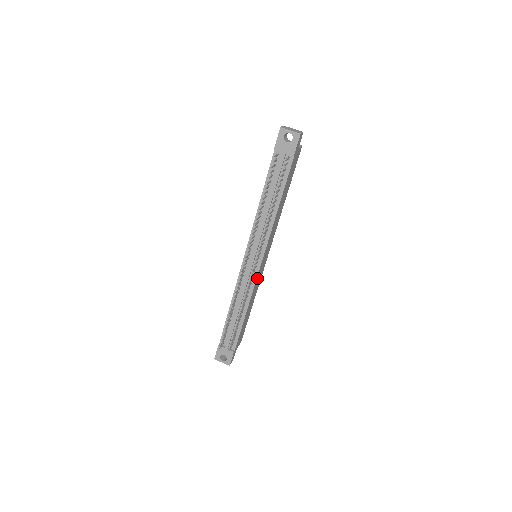
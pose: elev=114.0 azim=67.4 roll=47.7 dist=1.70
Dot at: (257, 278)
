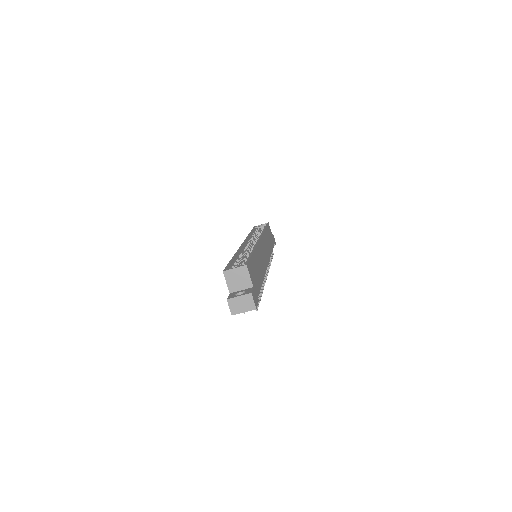
Dot at: (268, 257)
